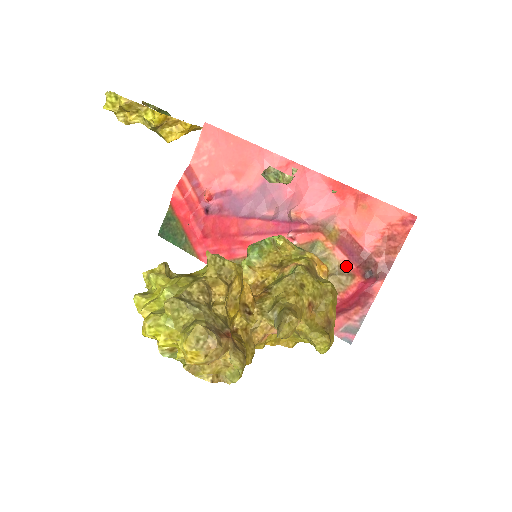
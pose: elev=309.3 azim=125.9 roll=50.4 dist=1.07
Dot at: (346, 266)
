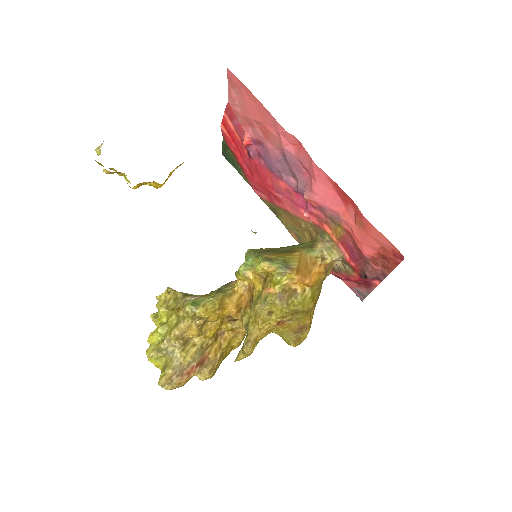
Dot at: (347, 261)
